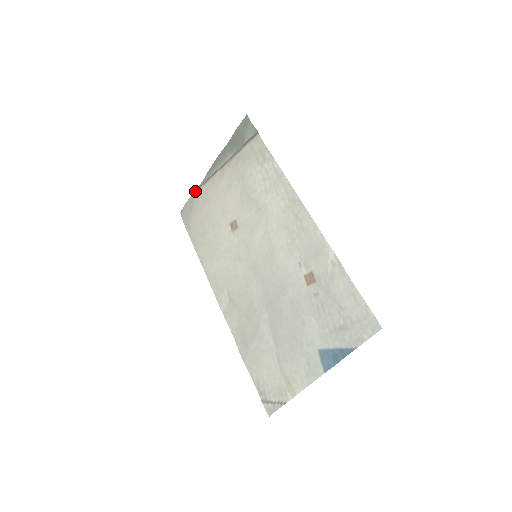
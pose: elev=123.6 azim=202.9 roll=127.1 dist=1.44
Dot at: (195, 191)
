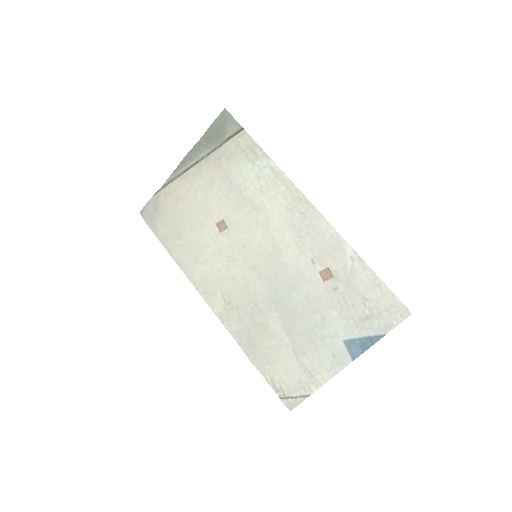
Dot at: (159, 189)
